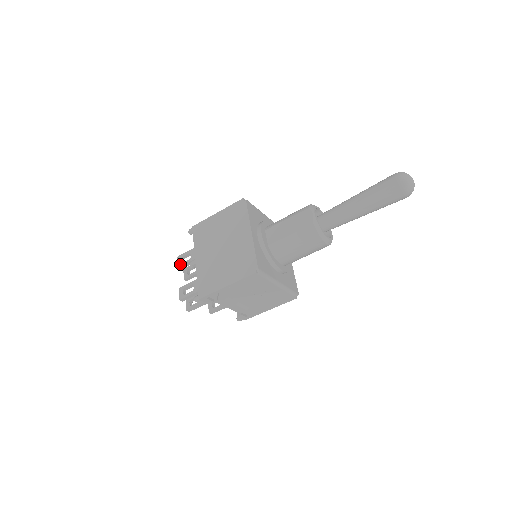
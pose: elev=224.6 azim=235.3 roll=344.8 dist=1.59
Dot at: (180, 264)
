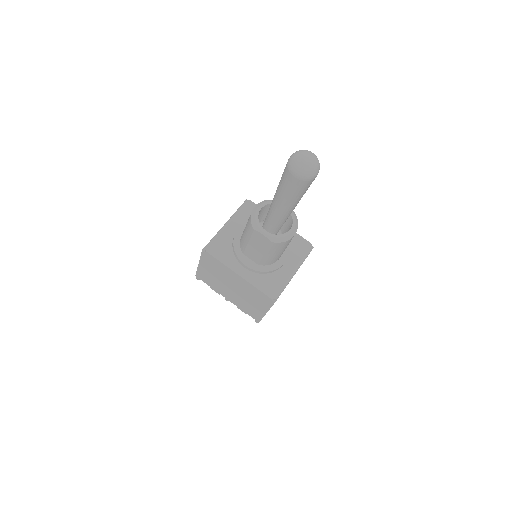
Dot at: occluded
